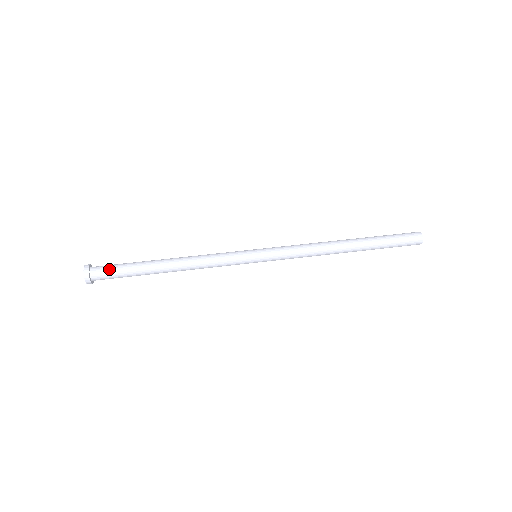
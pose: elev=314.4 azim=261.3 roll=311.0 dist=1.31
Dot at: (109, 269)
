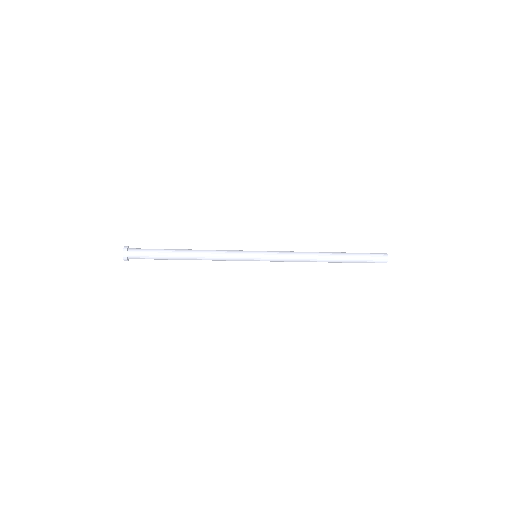
Dot at: (143, 250)
